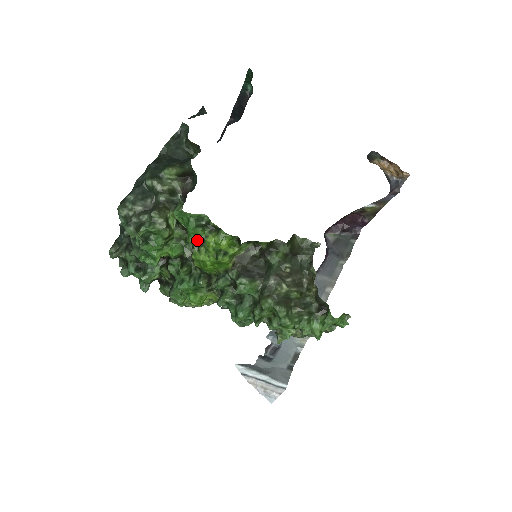
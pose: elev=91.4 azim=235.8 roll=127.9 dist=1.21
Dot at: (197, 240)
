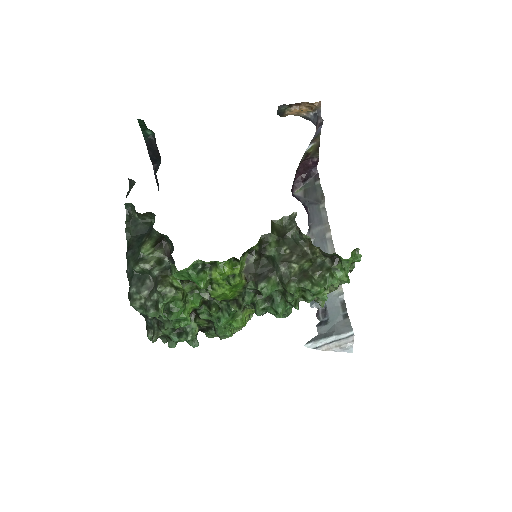
Dot at: (206, 283)
